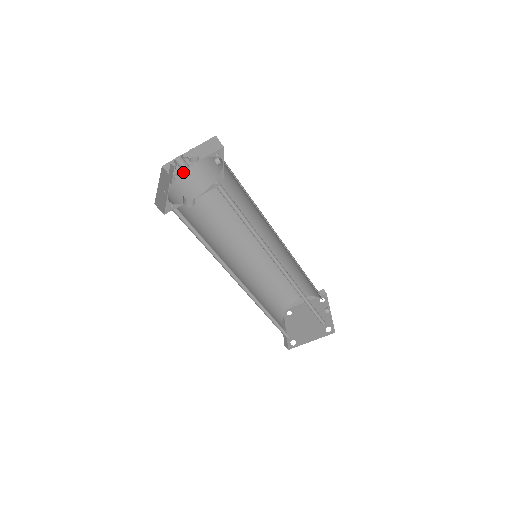
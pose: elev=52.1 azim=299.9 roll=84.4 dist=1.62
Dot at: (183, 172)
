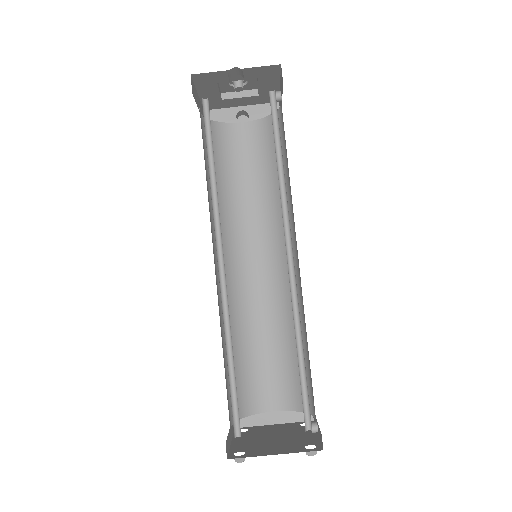
Dot at: (223, 123)
